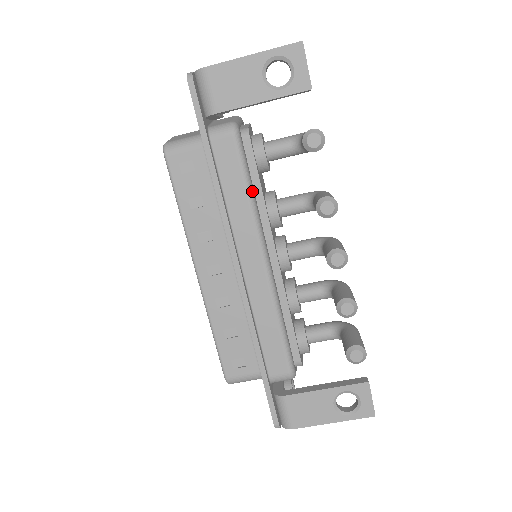
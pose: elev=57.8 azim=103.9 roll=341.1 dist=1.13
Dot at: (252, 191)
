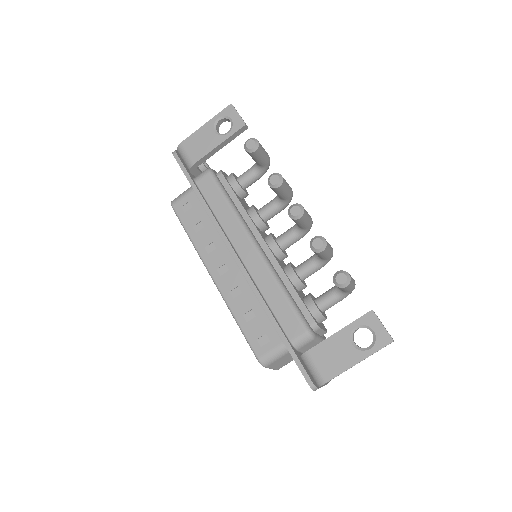
Dot at: (232, 203)
